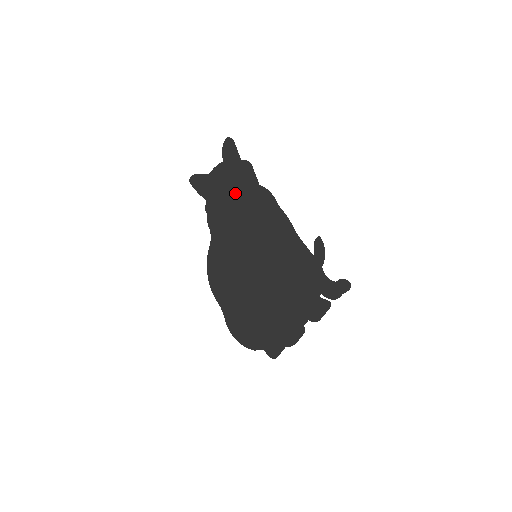
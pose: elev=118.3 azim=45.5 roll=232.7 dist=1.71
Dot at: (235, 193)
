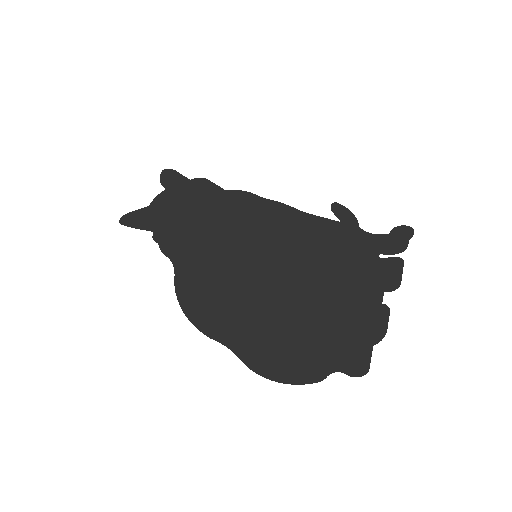
Dot at: (194, 209)
